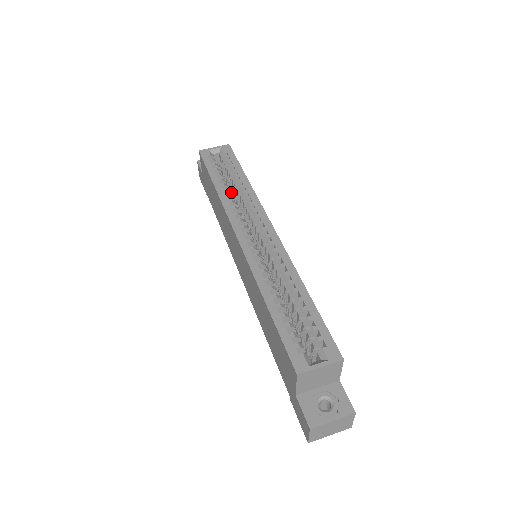
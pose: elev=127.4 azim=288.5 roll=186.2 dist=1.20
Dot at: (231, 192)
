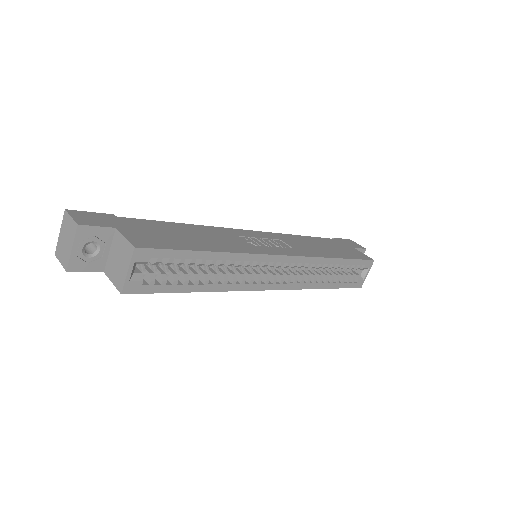
Dot at: occluded
